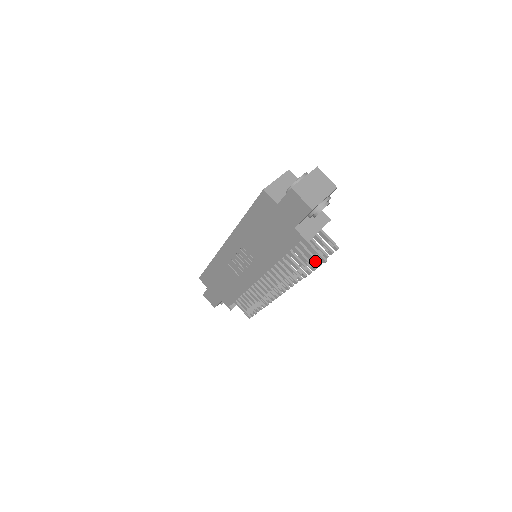
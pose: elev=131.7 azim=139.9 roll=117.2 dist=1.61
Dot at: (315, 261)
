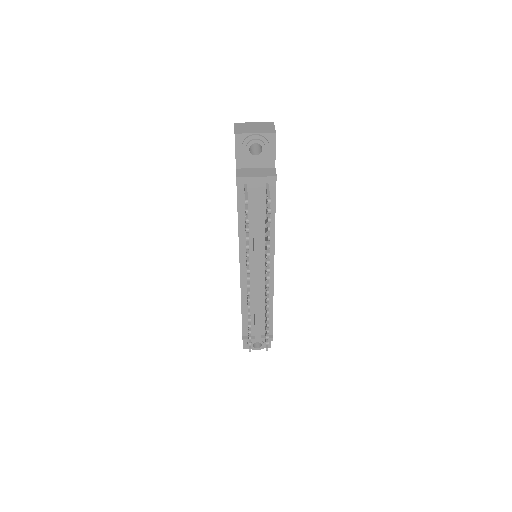
Dot at: occluded
